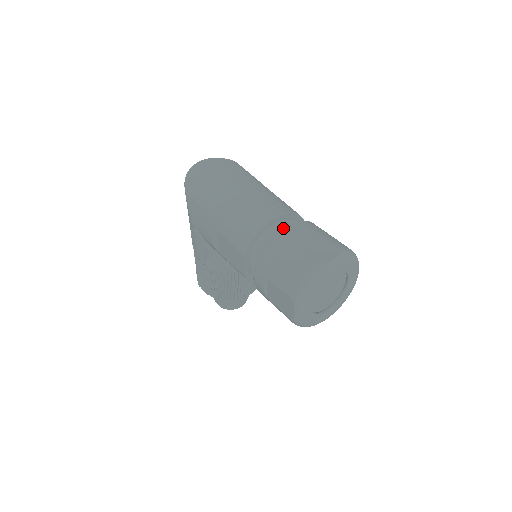
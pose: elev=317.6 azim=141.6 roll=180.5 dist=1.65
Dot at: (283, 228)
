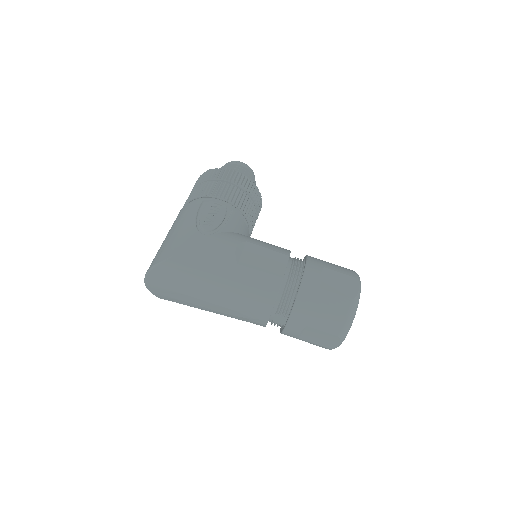
Dot at: (282, 331)
